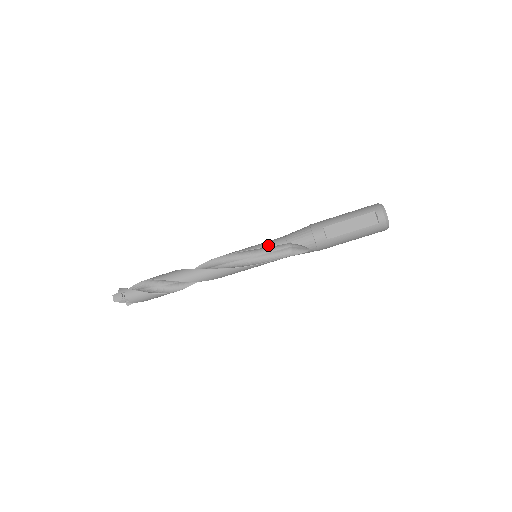
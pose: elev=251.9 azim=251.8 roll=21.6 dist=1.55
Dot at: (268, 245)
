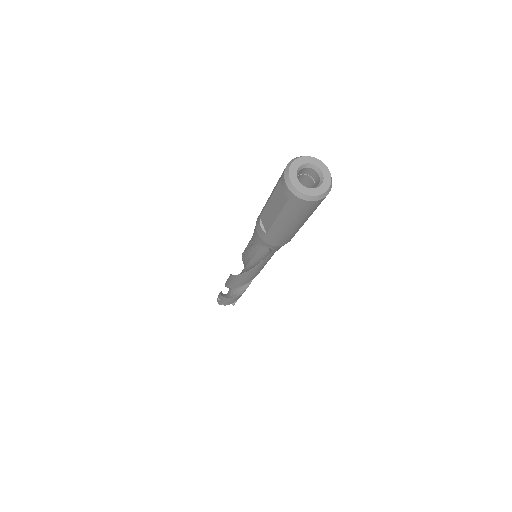
Dot at: (247, 245)
